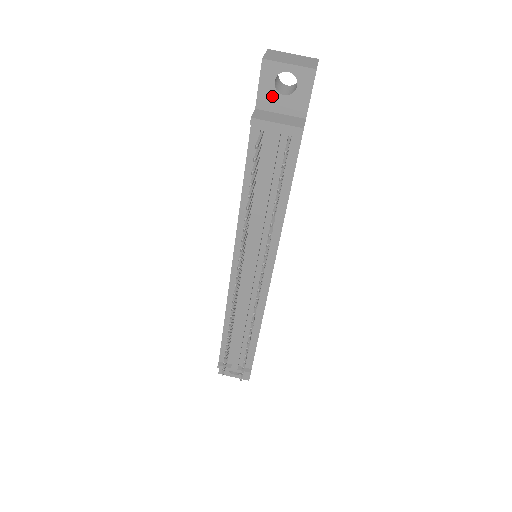
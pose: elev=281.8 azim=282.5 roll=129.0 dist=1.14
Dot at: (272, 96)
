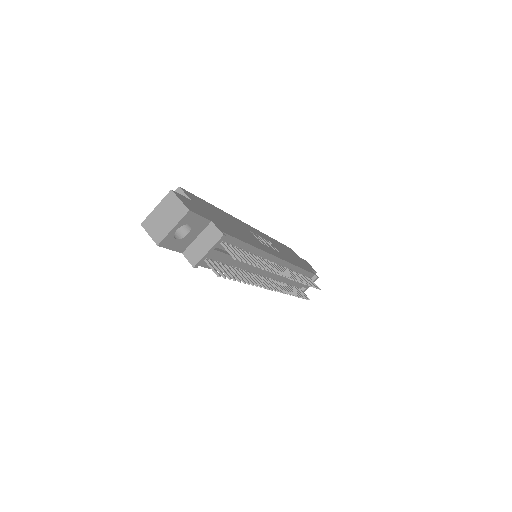
Dot at: (183, 242)
